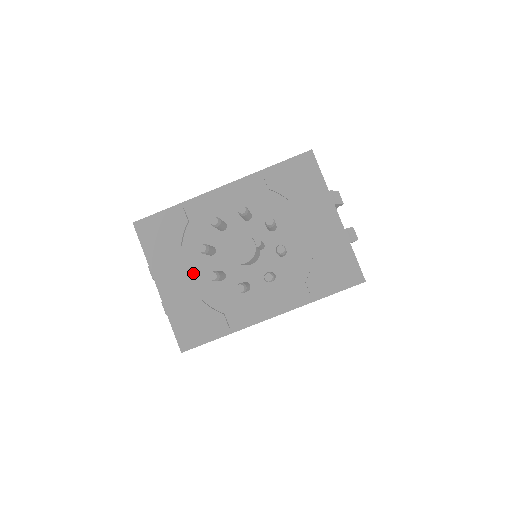
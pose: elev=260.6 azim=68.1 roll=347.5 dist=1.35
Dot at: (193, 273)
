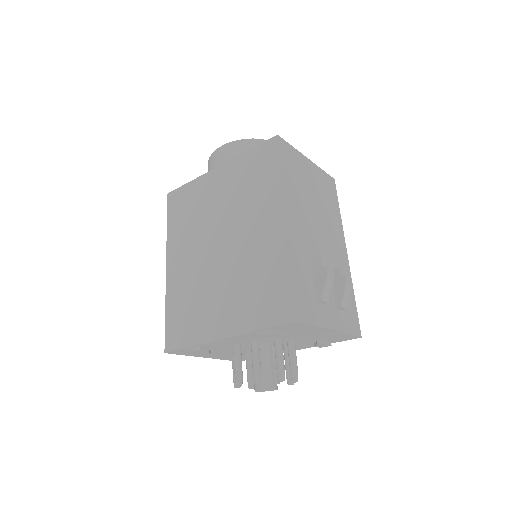
Dot at: (227, 353)
